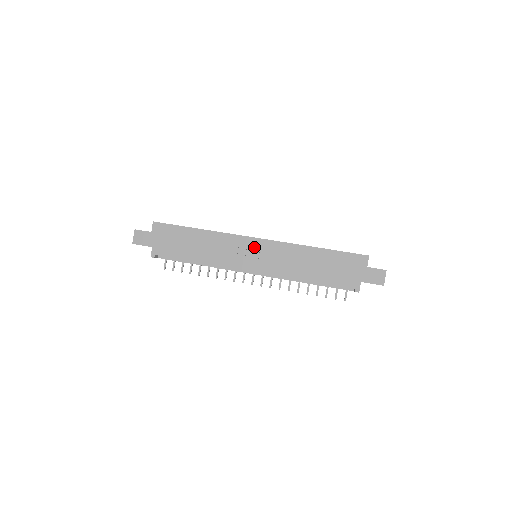
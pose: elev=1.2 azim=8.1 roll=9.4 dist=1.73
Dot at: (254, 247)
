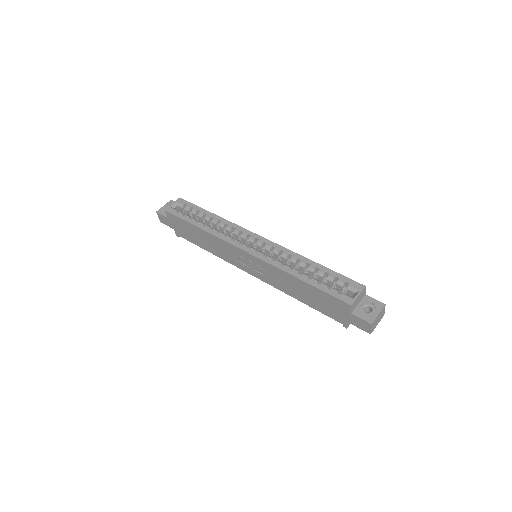
Dot at: (245, 257)
